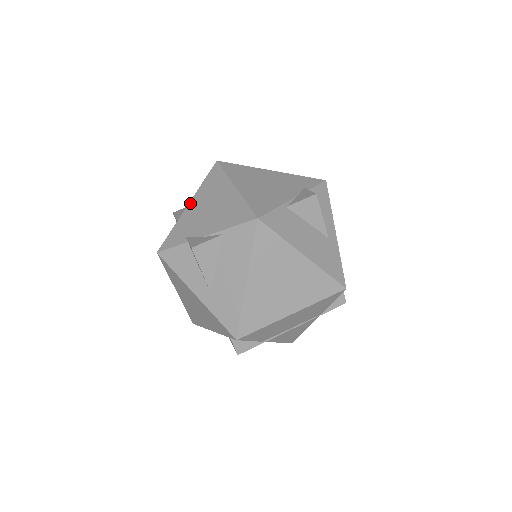
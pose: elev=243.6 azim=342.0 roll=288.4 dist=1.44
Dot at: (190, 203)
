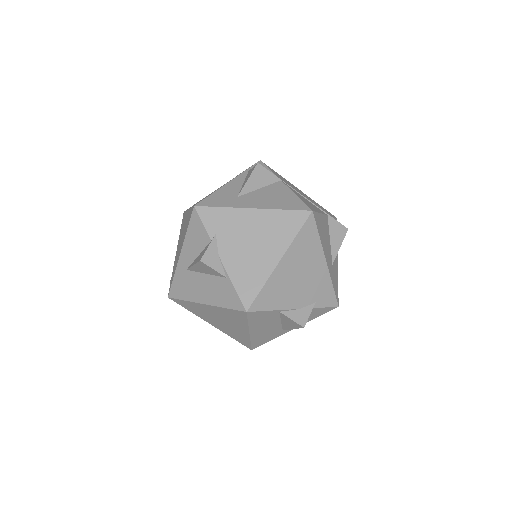
Dot at: (255, 210)
